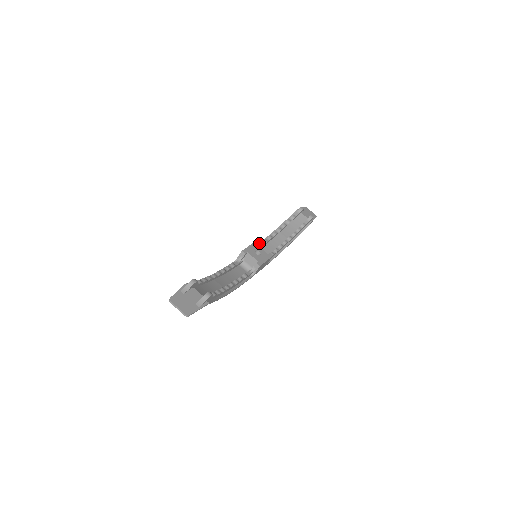
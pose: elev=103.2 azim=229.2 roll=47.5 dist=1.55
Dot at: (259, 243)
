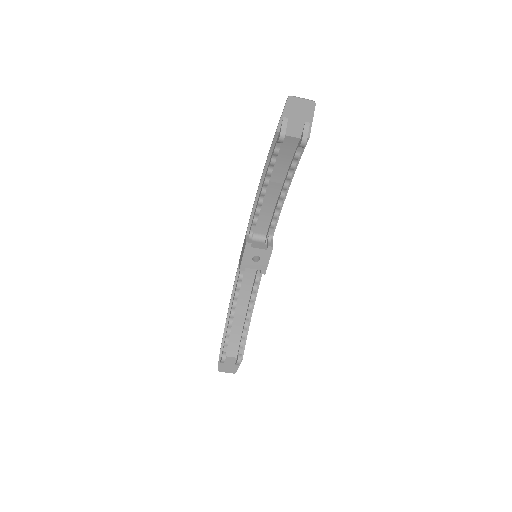
Dot at: (251, 213)
